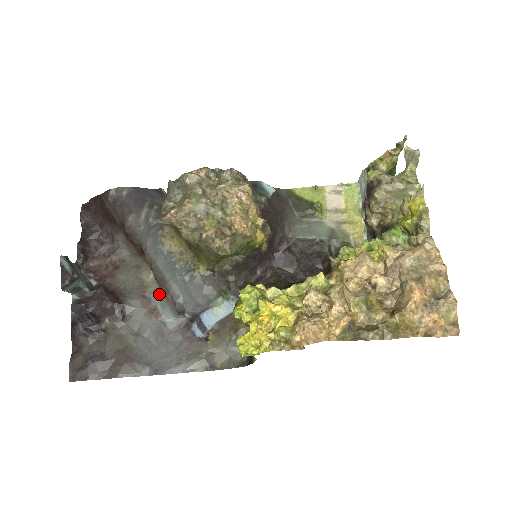
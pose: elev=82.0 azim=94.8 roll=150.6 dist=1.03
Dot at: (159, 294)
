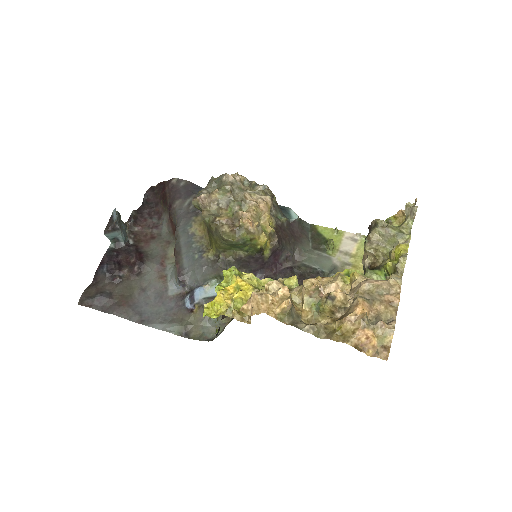
Dot at: (173, 266)
